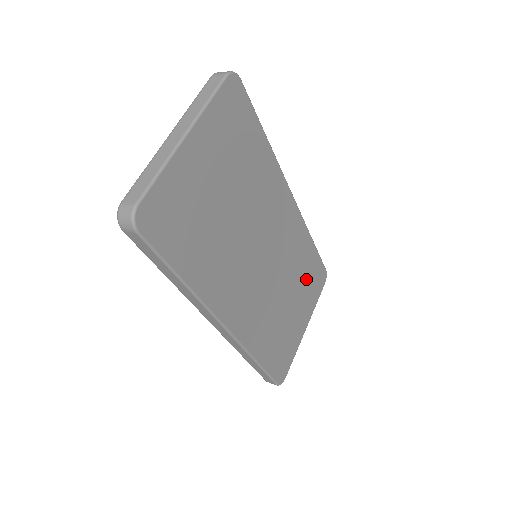
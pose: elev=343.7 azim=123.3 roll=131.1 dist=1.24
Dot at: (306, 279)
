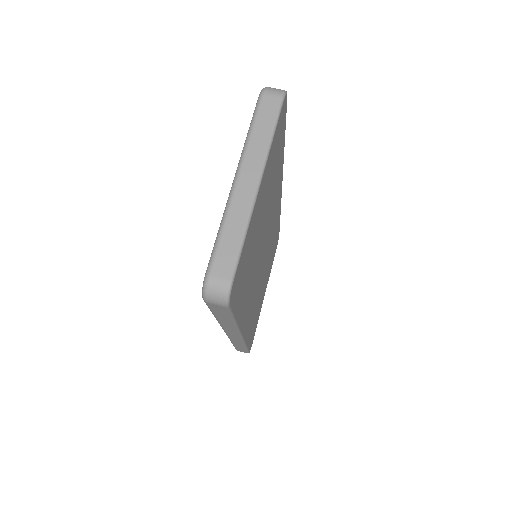
Dot at: (272, 253)
